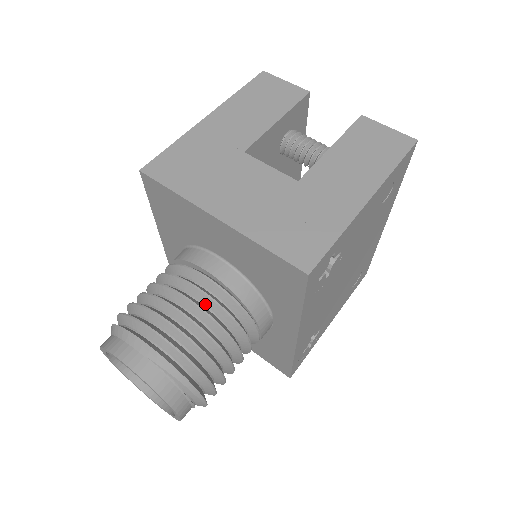
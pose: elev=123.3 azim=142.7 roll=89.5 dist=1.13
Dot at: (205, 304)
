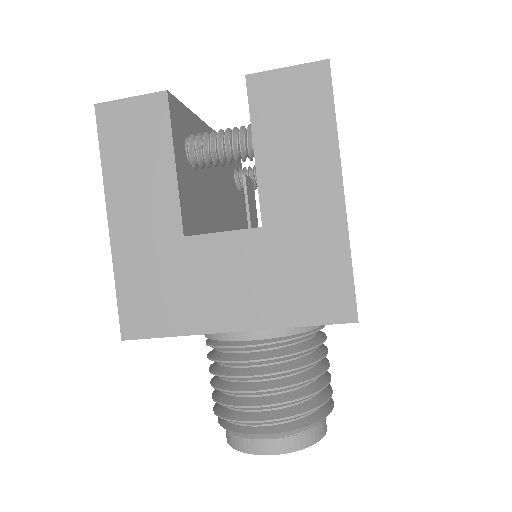
Dot at: (274, 362)
